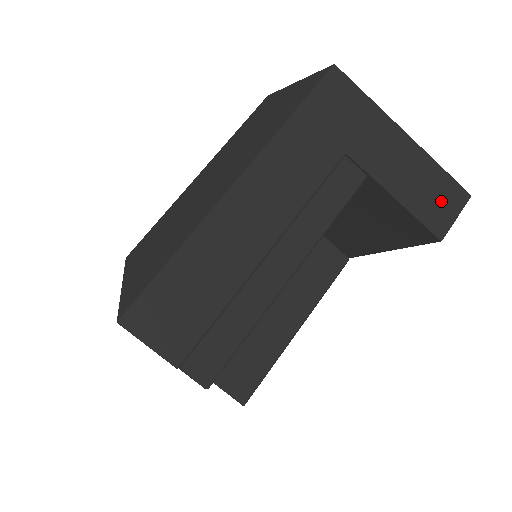
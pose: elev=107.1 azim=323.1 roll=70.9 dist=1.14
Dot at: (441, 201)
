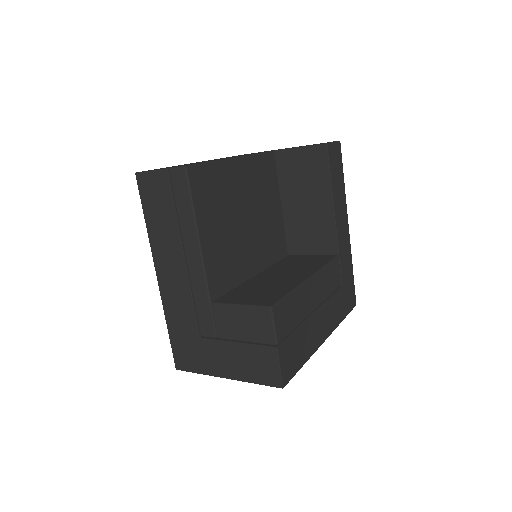
Dot at: occluded
